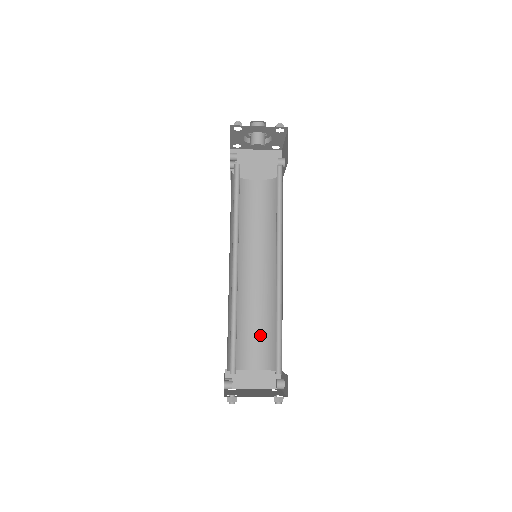
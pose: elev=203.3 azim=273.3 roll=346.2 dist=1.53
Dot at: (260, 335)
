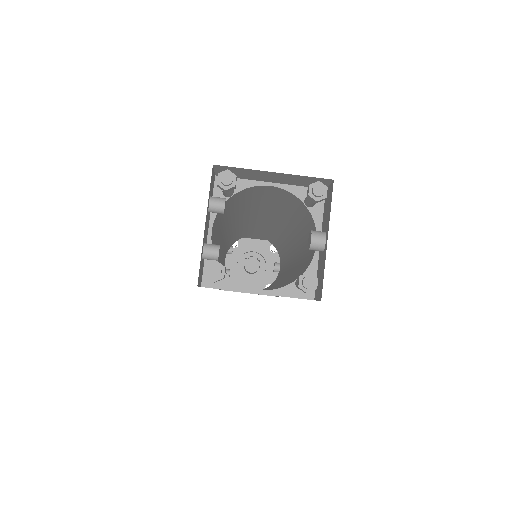
Dot at: occluded
